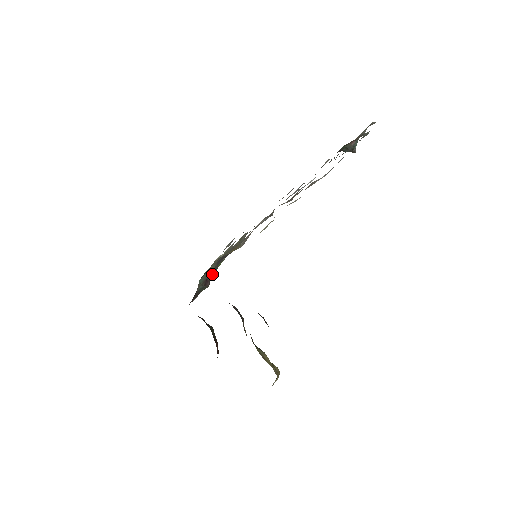
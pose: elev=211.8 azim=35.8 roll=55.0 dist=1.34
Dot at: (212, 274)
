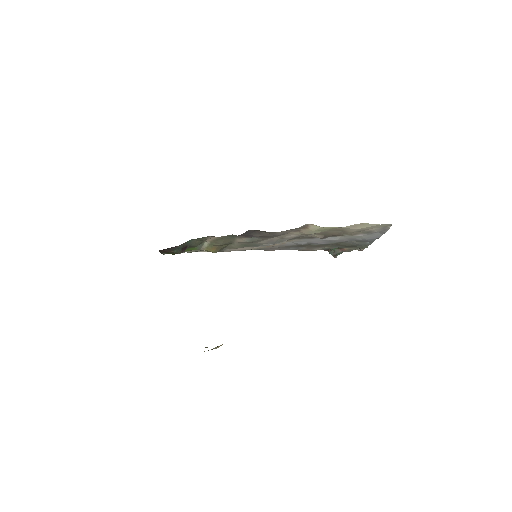
Dot at: occluded
